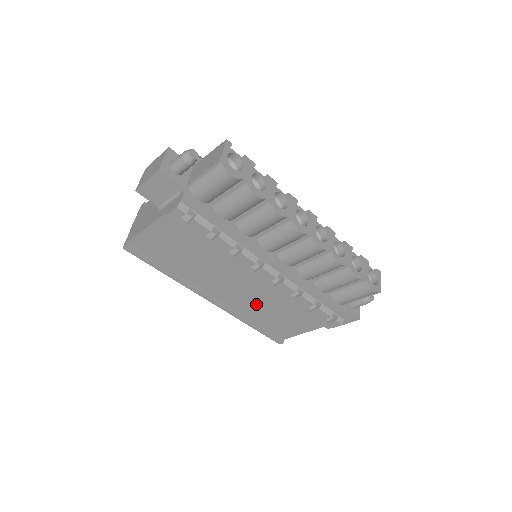
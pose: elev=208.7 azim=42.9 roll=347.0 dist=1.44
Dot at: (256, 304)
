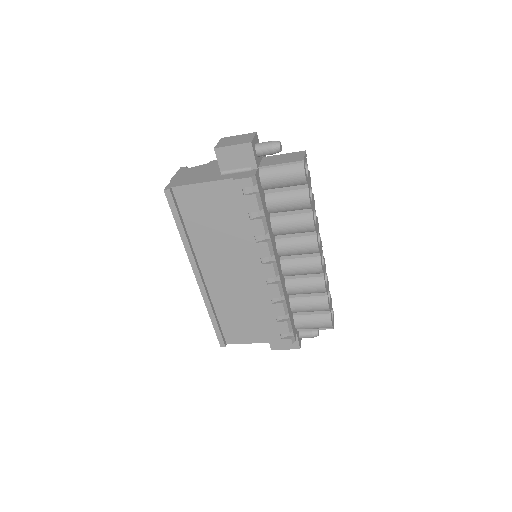
Dot at: (233, 297)
